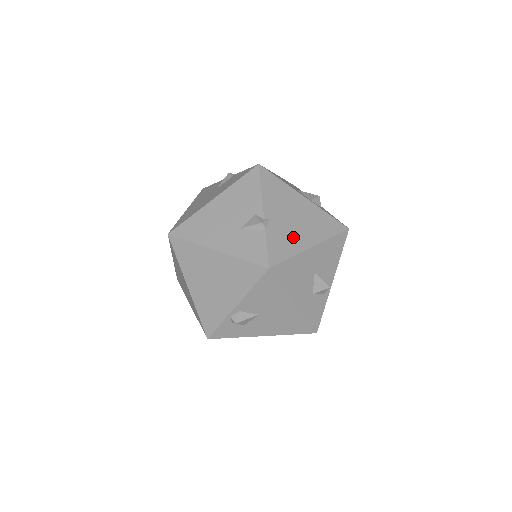
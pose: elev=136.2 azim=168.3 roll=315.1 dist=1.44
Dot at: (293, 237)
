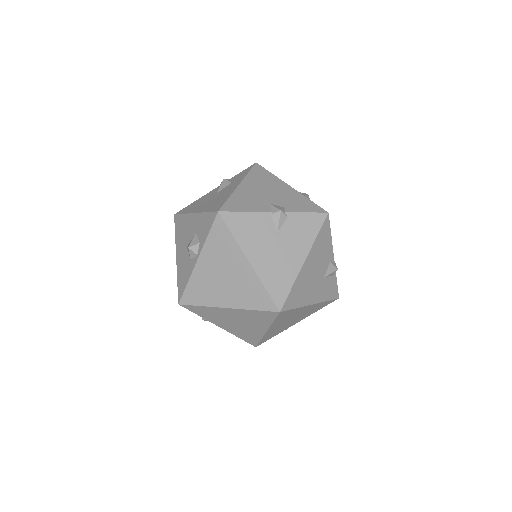
Dot at: occluded
